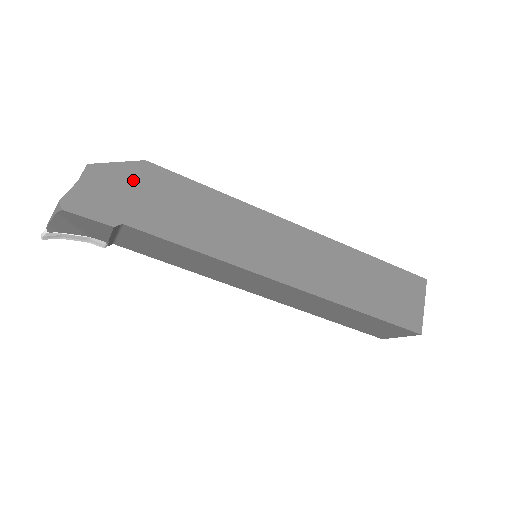
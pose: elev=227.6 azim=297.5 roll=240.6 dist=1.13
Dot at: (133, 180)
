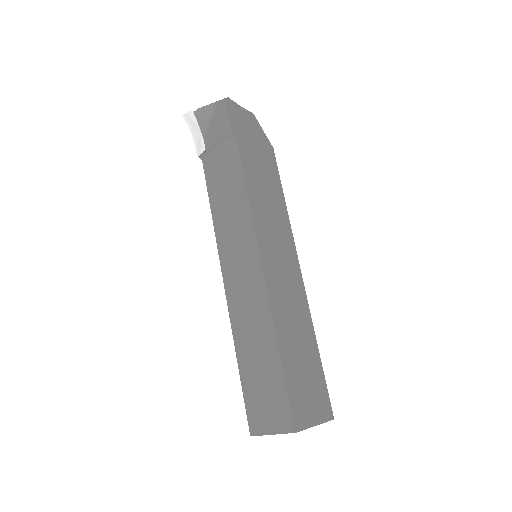
Dot at: (260, 141)
